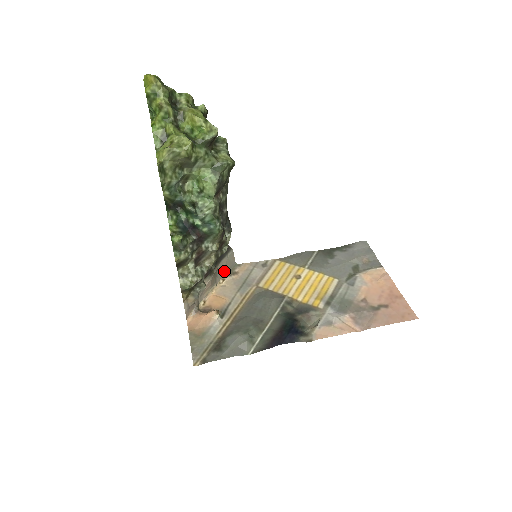
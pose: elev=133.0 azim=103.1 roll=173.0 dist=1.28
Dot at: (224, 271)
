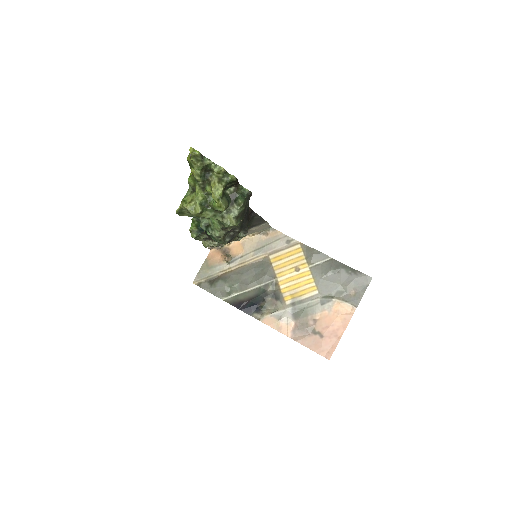
Dot at: (256, 231)
